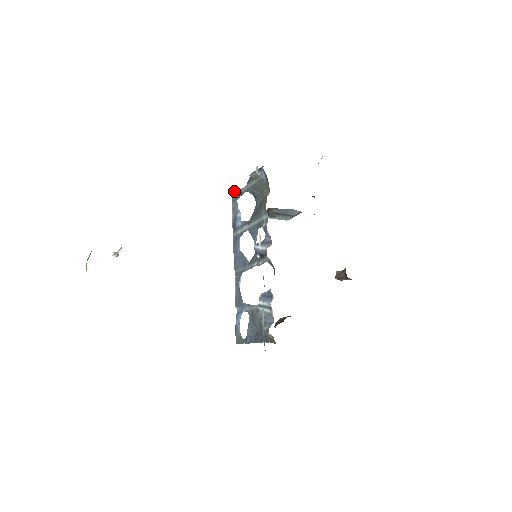
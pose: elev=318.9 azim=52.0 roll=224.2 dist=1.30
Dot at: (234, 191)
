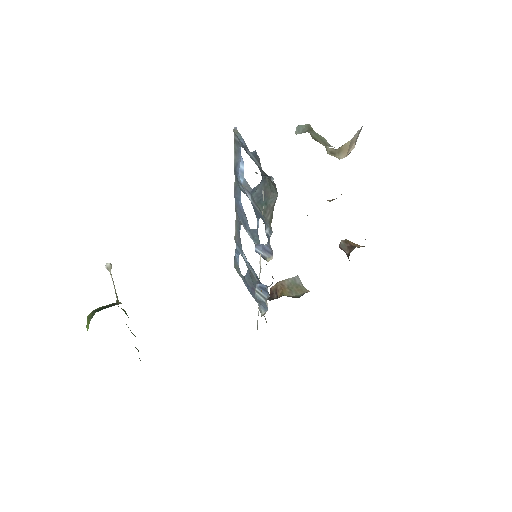
Dot at: (237, 134)
